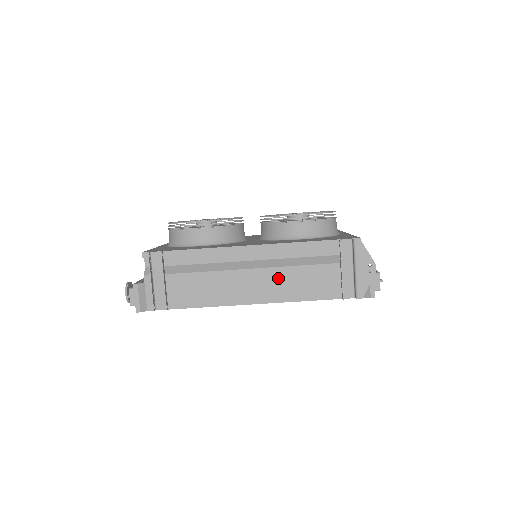
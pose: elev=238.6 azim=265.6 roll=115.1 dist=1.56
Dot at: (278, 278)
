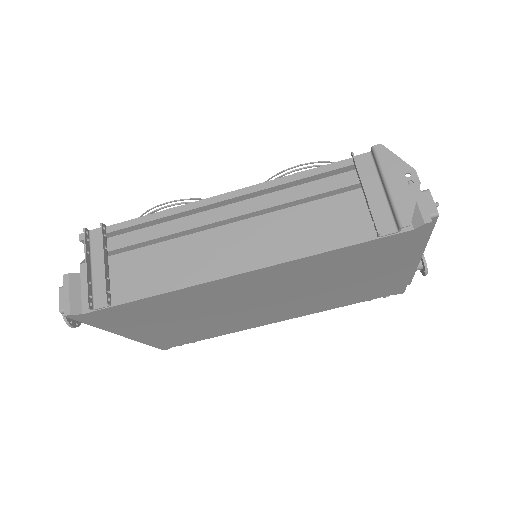
Dot at: (271, 228)
